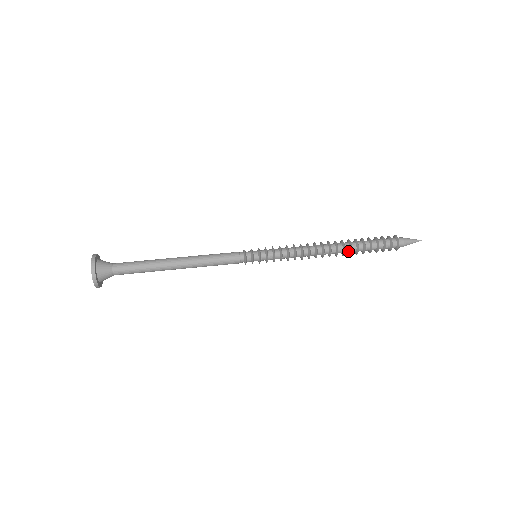
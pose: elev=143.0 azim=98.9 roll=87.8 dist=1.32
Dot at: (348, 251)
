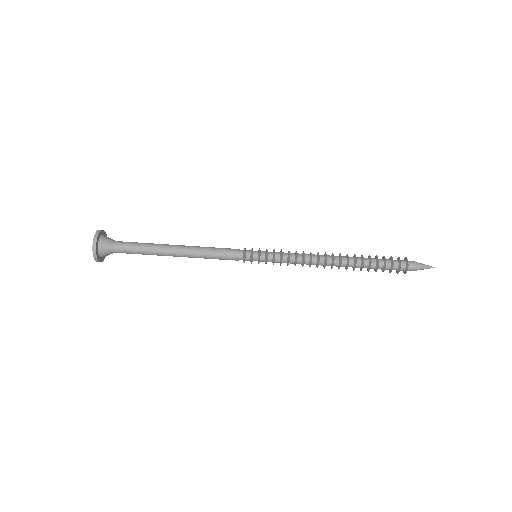
Dot at: (351, 266)
